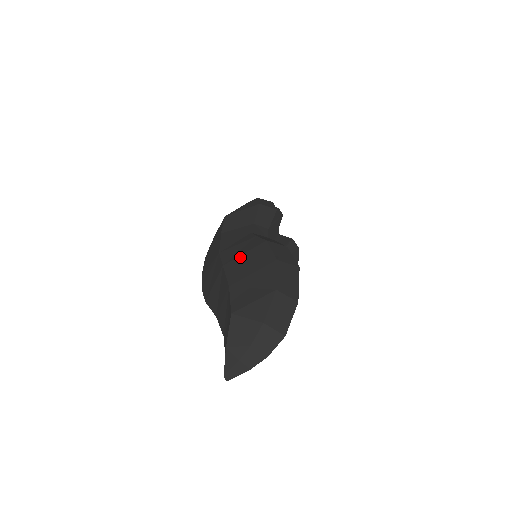
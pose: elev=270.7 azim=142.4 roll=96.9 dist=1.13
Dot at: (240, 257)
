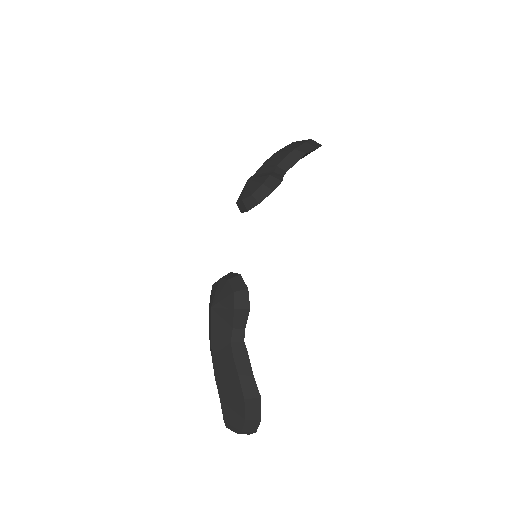
Dot at: (224, 378)
